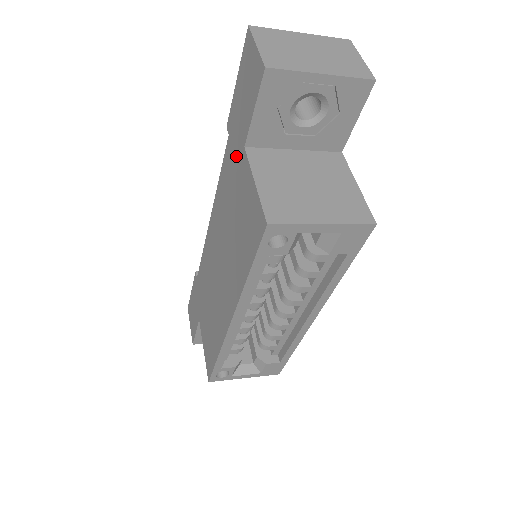
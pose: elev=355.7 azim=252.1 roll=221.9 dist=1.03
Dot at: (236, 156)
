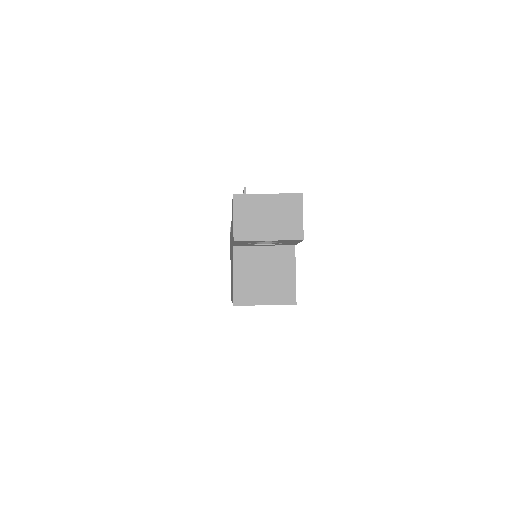
Dot at: occluded
